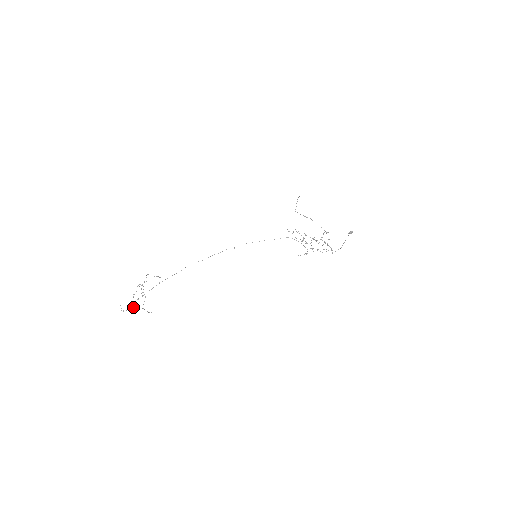
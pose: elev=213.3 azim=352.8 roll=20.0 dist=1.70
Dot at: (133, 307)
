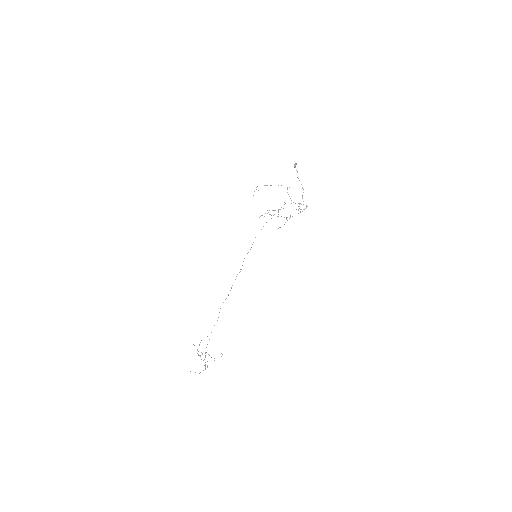
Dot at: (205, 365)
